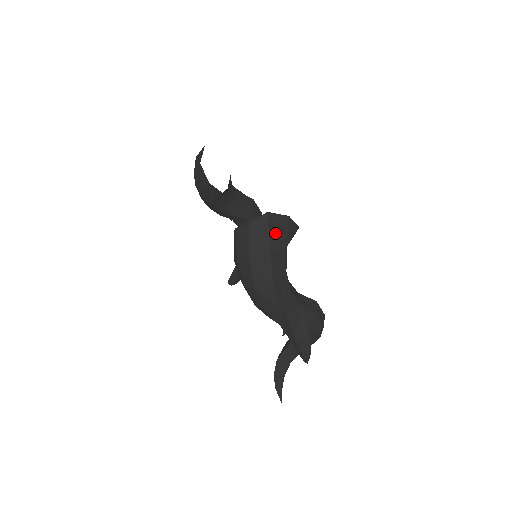
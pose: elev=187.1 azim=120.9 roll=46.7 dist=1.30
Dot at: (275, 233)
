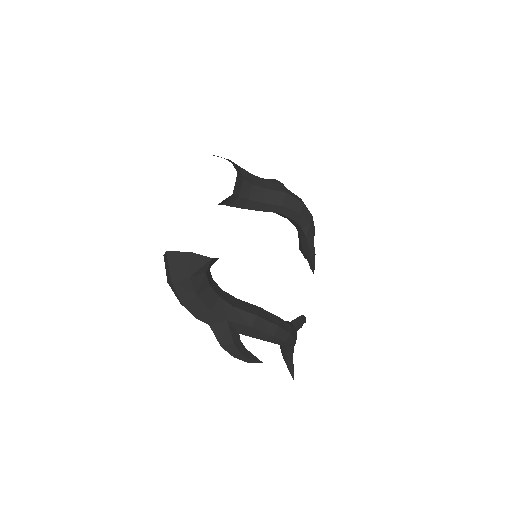
Dot at: (176, 267)
